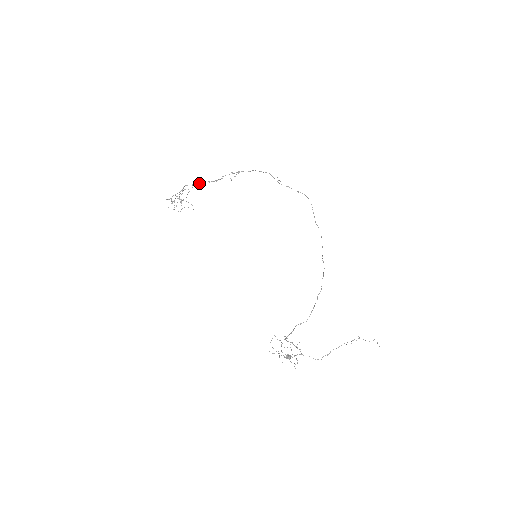
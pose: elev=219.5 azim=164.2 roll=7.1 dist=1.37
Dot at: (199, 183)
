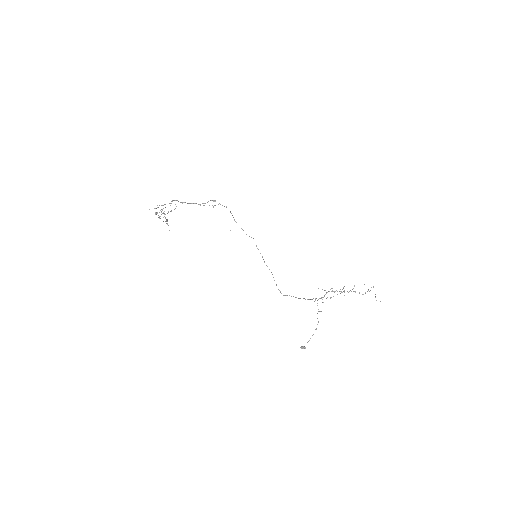
Dot at: occluded
